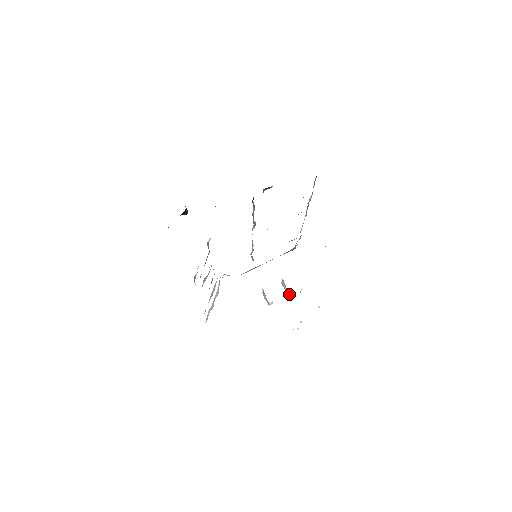
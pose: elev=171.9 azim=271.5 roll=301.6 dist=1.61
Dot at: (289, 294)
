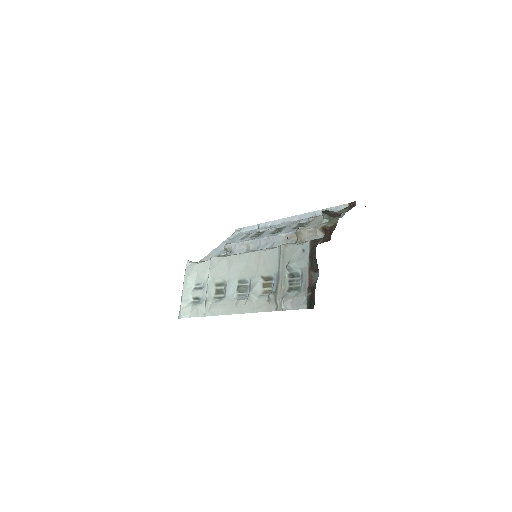
Dot at: occluded
